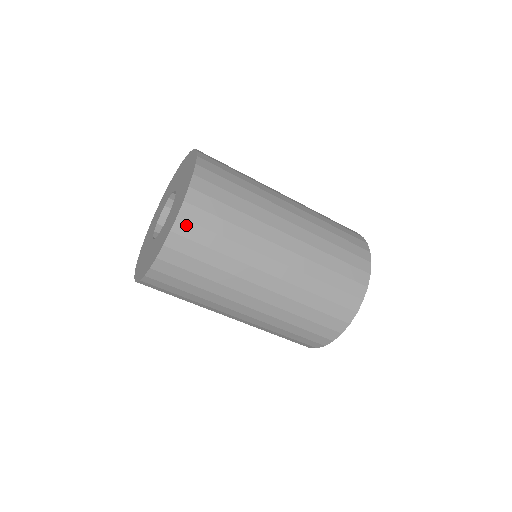
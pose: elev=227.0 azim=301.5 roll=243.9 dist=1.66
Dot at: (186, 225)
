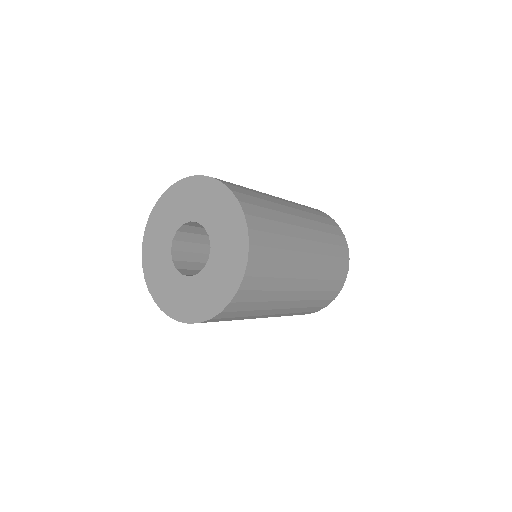
Dot at: (234, 305)
